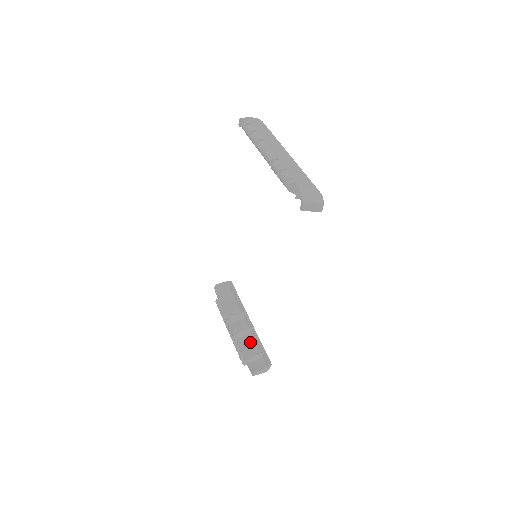
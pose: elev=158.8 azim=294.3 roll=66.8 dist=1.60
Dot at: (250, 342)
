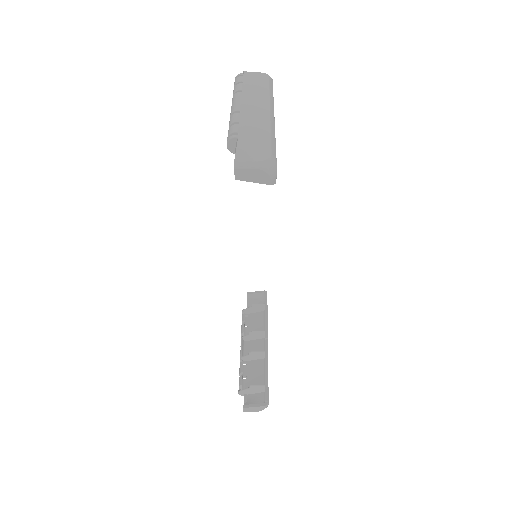
Dot at: (259, 369)
